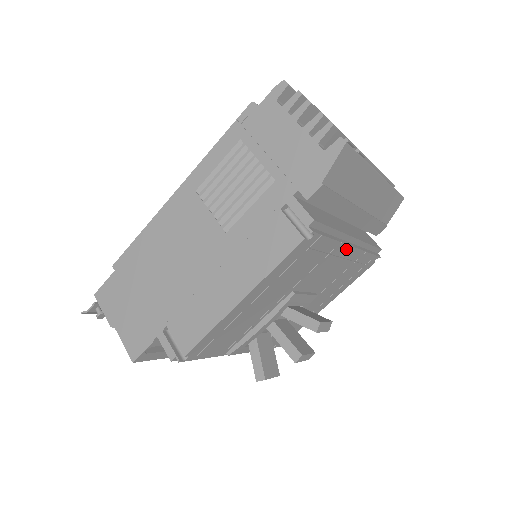
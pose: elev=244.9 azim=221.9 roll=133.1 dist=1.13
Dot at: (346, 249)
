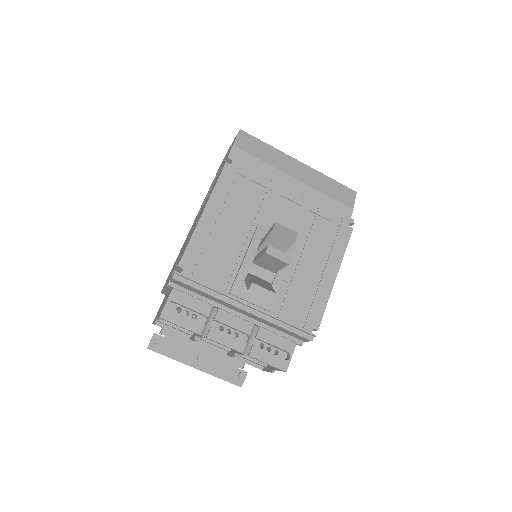
Dot at: (286, 191)
